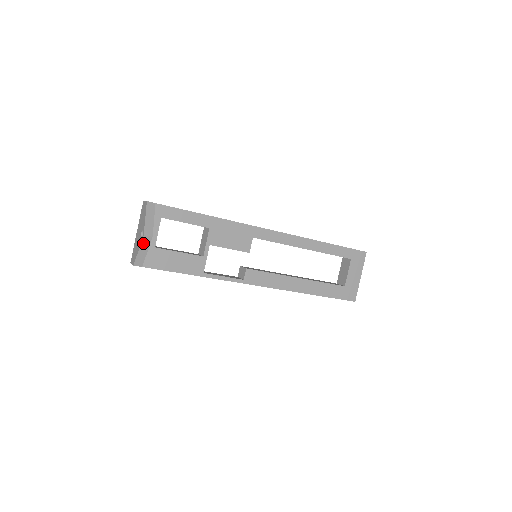
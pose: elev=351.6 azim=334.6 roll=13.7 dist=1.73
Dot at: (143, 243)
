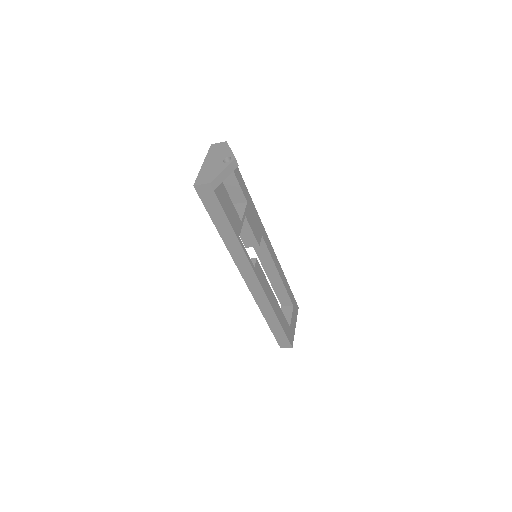
Dot at: (230, 166)
